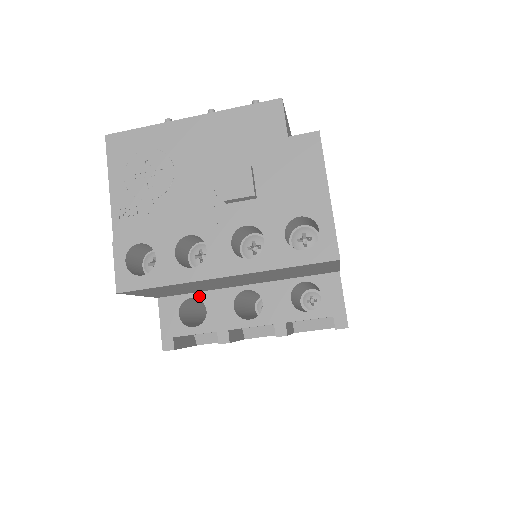
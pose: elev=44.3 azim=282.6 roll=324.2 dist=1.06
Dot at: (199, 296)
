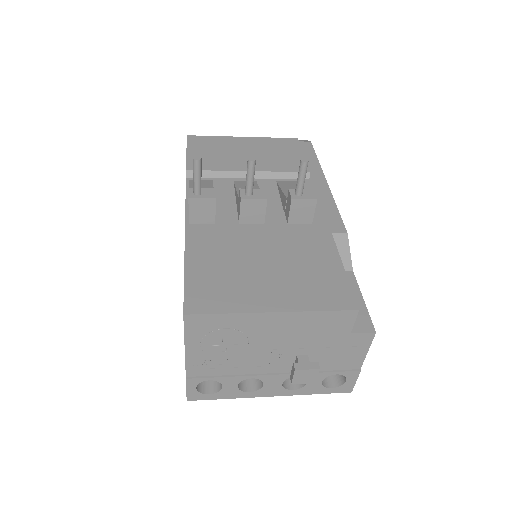
Dot at: occluded
